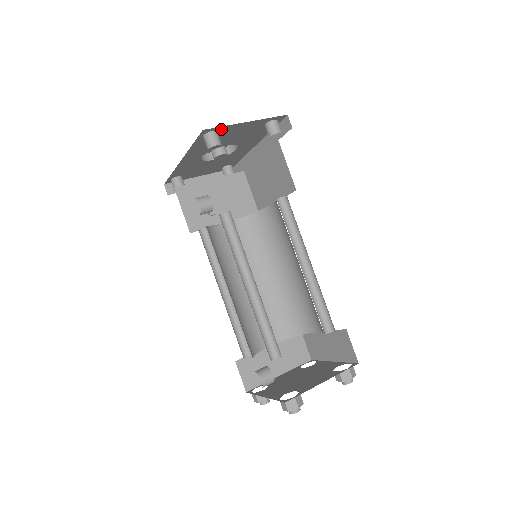
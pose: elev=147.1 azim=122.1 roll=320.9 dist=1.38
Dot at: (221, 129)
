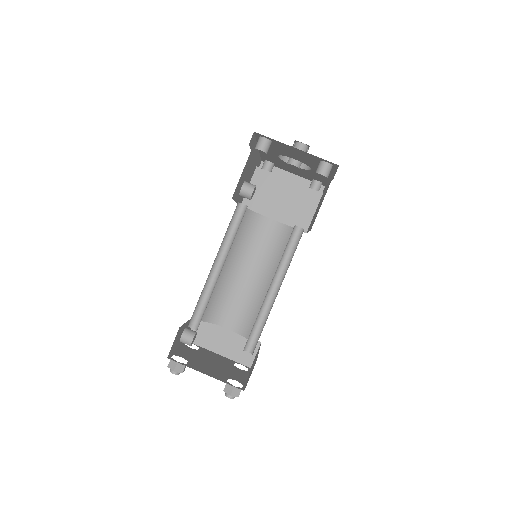
Dot at: (274, 141)
